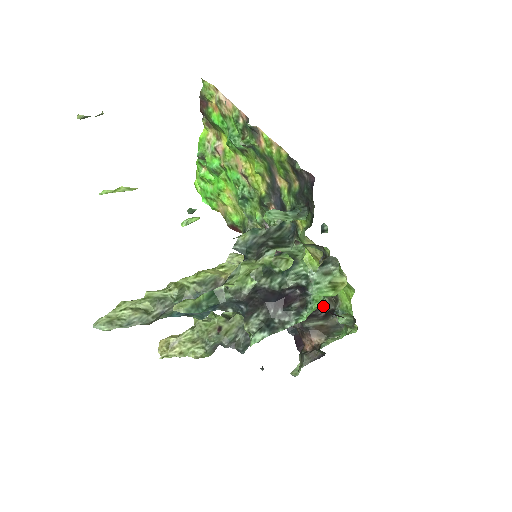
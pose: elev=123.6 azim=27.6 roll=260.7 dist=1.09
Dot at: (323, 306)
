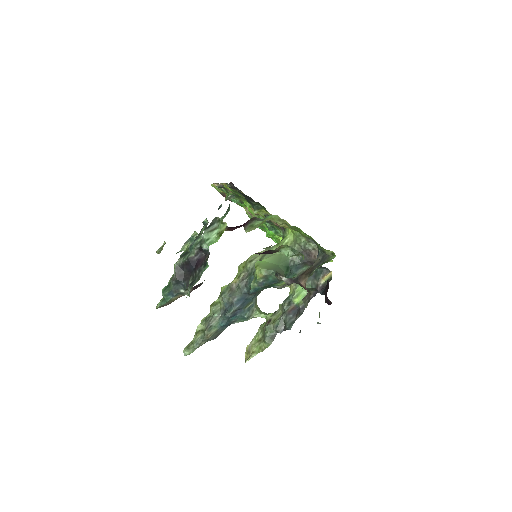
Dot at: occluded
